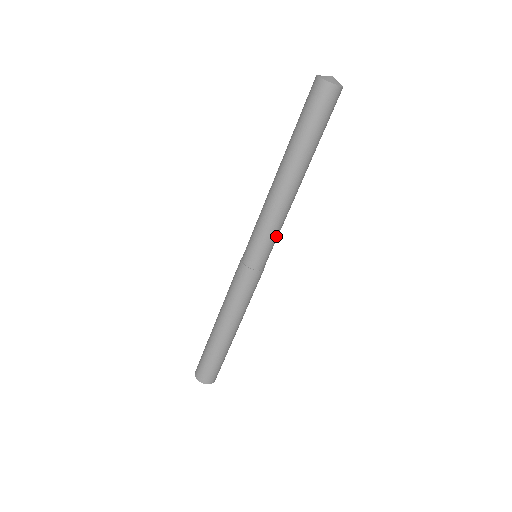
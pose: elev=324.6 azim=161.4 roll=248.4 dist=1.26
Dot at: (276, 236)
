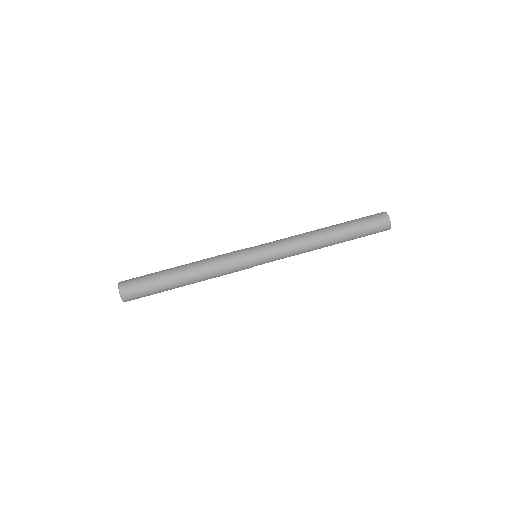
Dot at: (282, 255)
